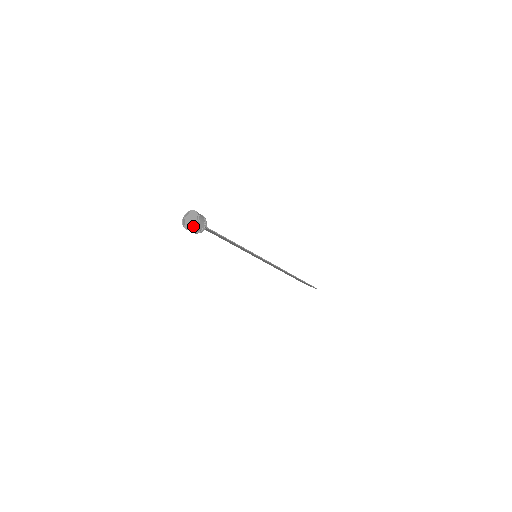
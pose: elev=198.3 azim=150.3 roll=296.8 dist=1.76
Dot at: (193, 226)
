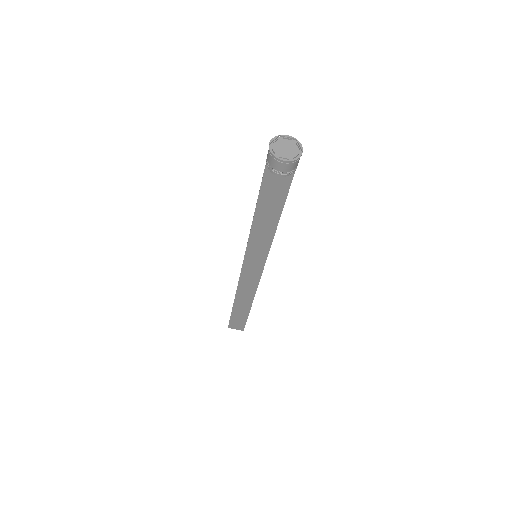
Dot at: (297, 156)
